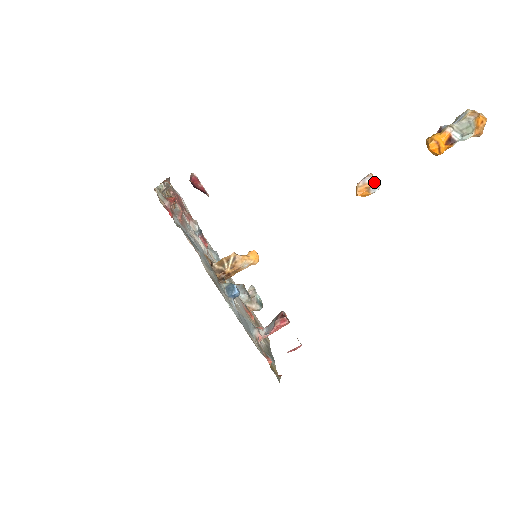
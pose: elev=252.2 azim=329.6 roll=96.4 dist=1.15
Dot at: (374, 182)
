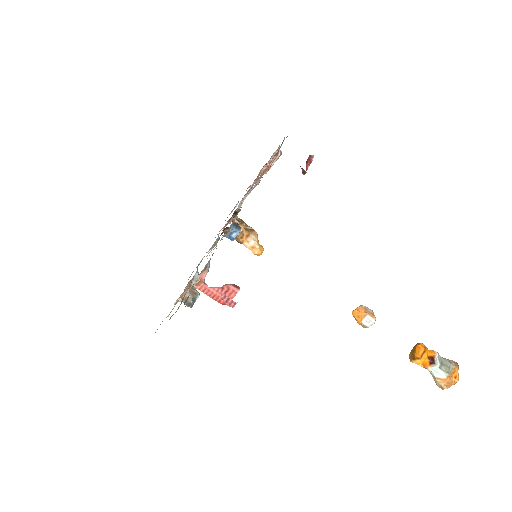
Dot at: (373, 314)
